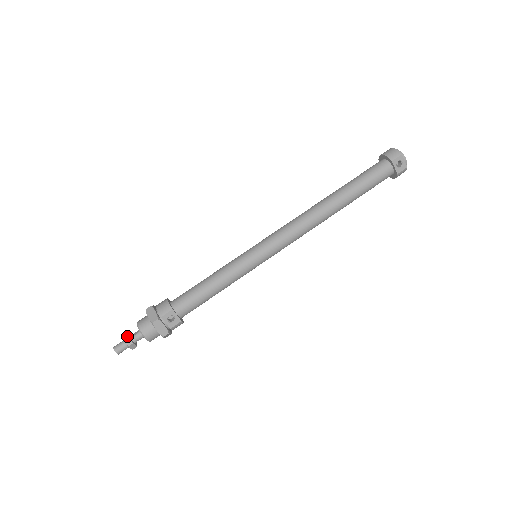
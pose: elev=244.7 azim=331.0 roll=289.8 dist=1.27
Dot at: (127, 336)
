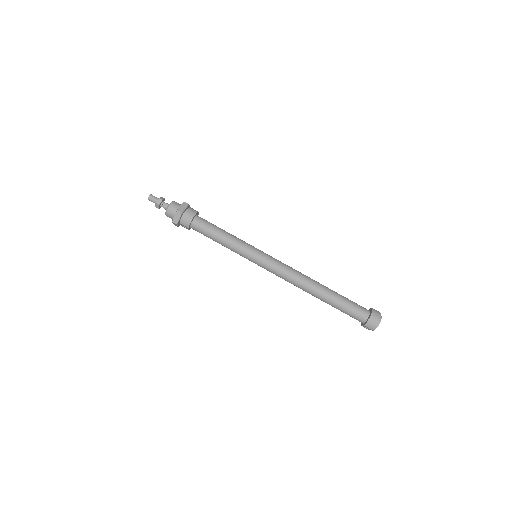
Dot at: (159, 204)
